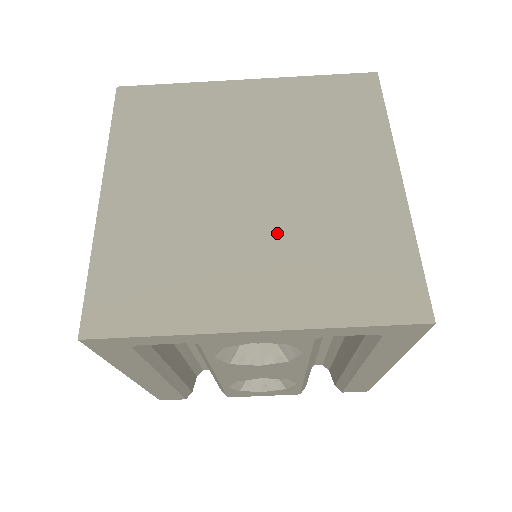
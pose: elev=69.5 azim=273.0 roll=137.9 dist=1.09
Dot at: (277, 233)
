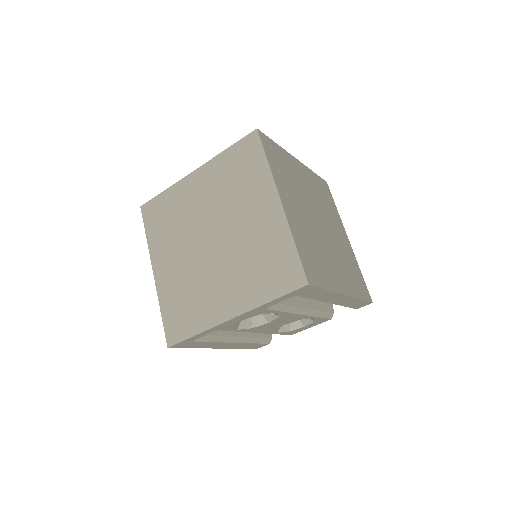
Dot at: (229, 262)
